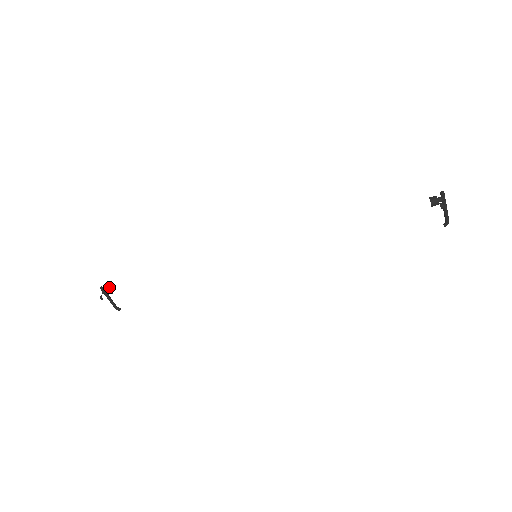
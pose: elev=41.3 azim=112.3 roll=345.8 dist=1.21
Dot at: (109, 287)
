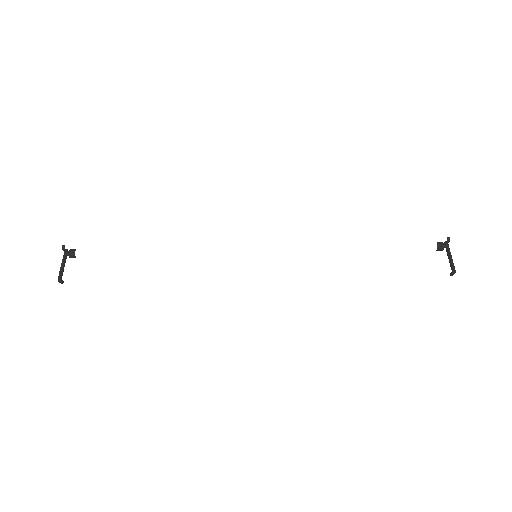
Dot at: occluded
